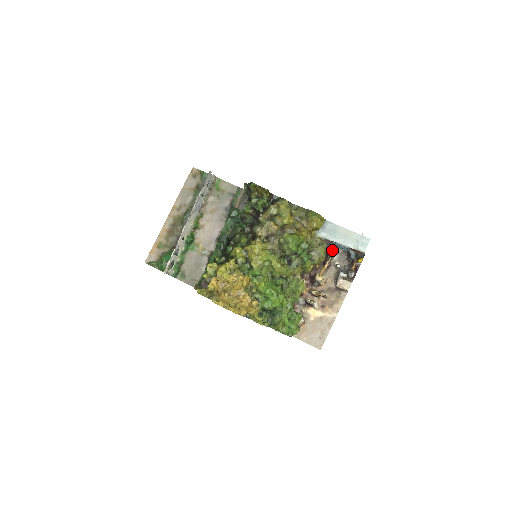
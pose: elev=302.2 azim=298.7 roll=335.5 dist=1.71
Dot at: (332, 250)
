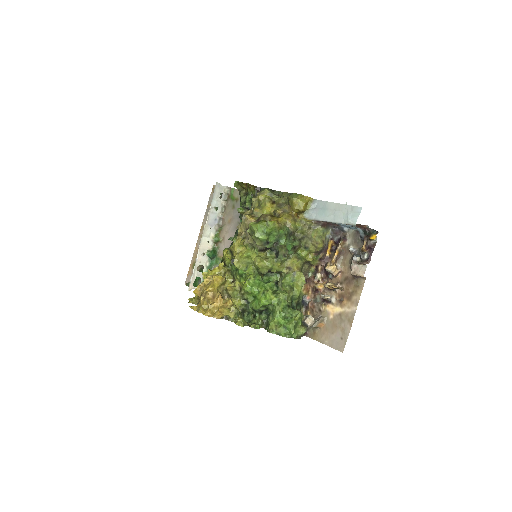
Dot at: (344, 233)
